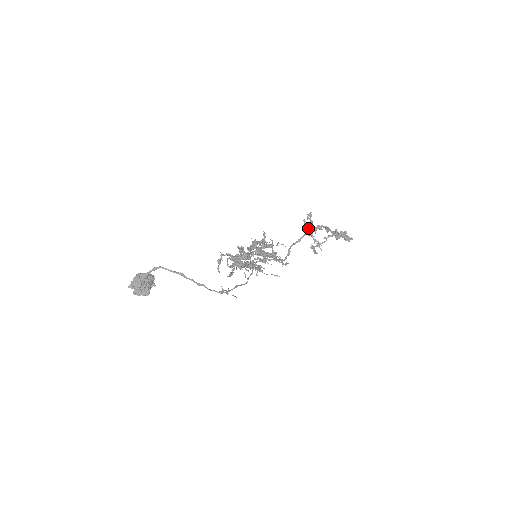
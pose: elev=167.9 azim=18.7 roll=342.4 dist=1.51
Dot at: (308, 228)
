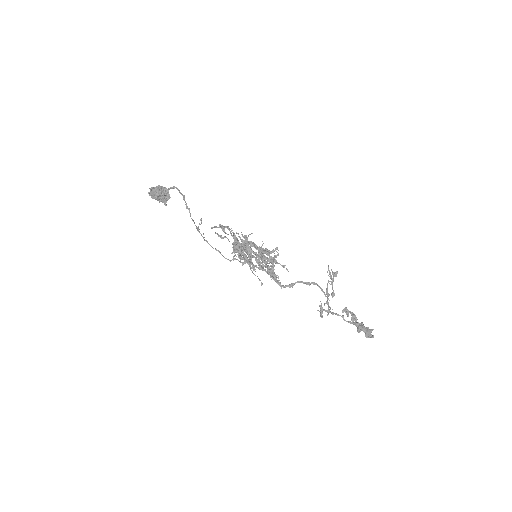
Dot at: occluded
